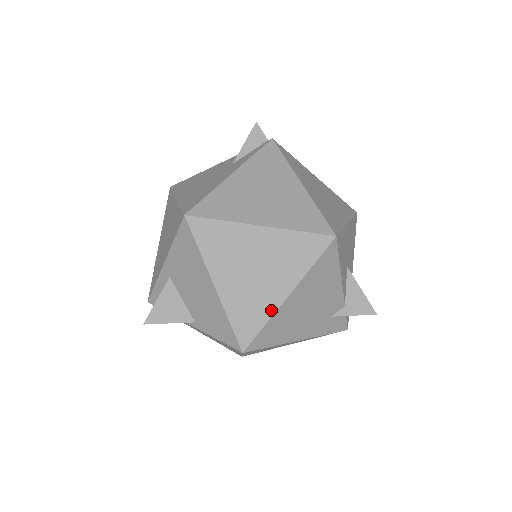
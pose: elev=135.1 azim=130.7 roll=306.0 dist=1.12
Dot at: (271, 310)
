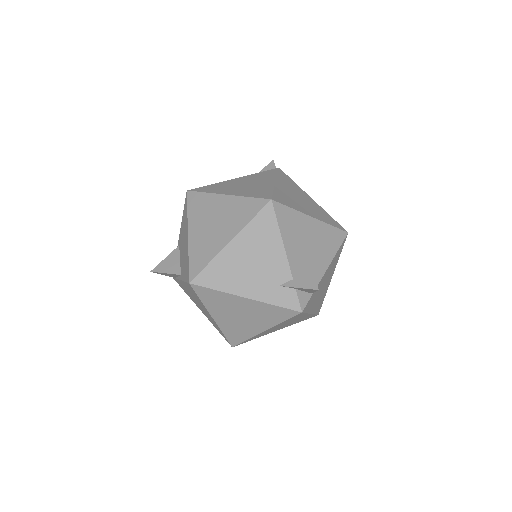
Dot at: (216, 252)
